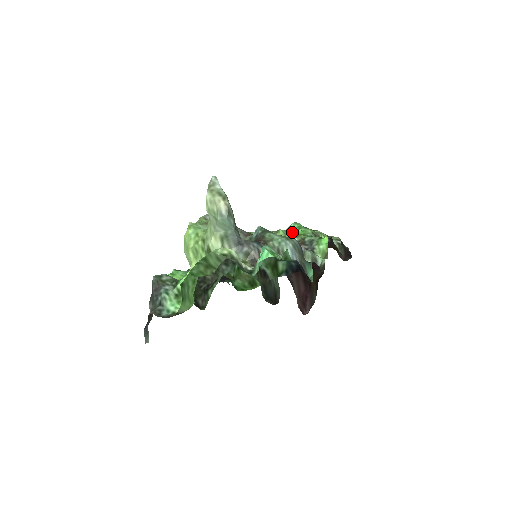
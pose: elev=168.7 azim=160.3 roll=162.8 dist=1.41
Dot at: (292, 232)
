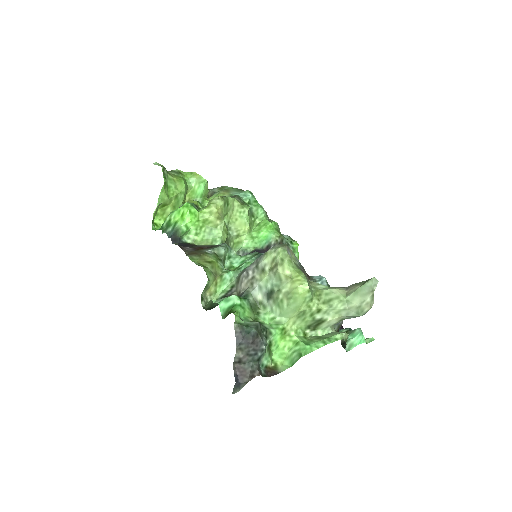
Dot at: (252, 207)
